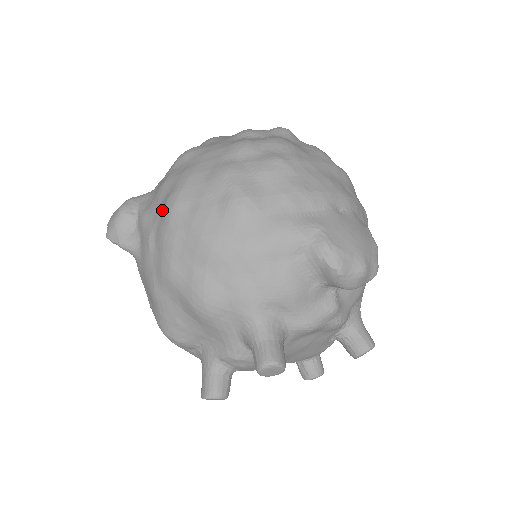
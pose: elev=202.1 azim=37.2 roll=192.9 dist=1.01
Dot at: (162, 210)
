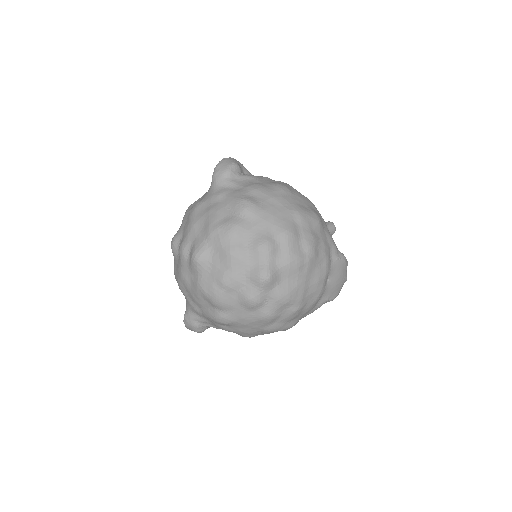
Dot at: occluded
